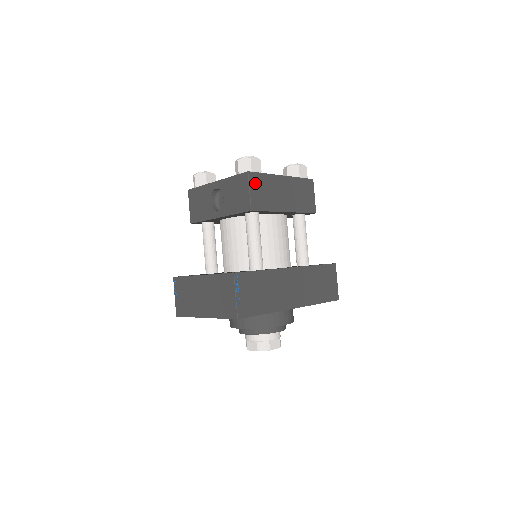
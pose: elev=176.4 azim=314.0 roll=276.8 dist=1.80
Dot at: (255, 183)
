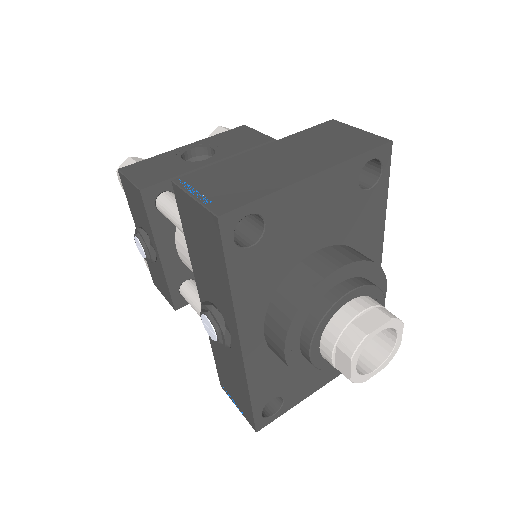
Dot at: occluded
